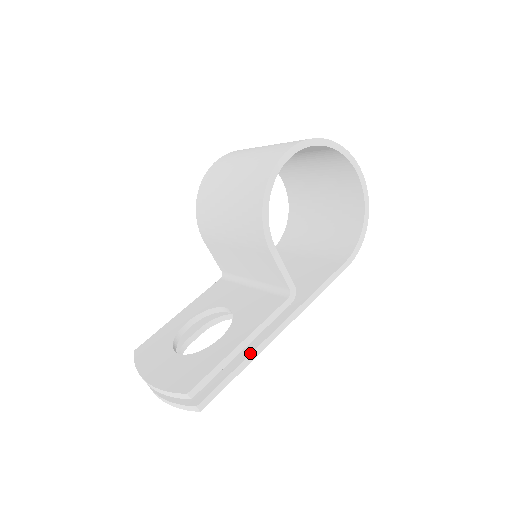
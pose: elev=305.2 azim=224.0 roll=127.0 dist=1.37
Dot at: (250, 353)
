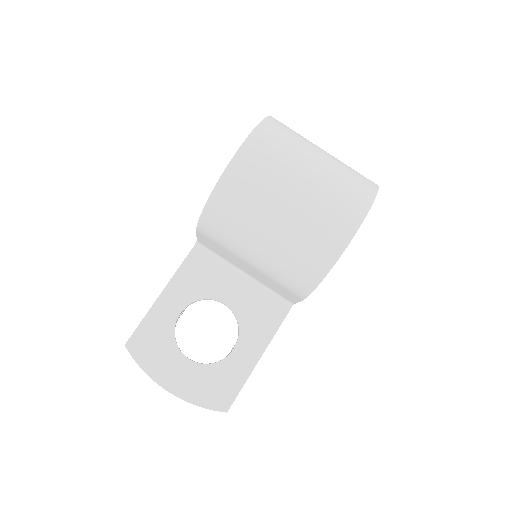
Dot at: occluded
